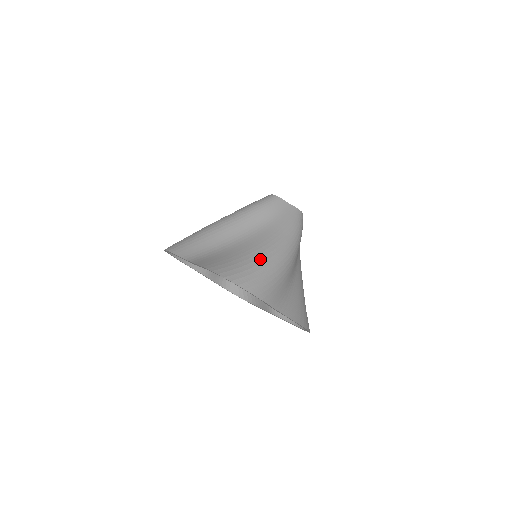
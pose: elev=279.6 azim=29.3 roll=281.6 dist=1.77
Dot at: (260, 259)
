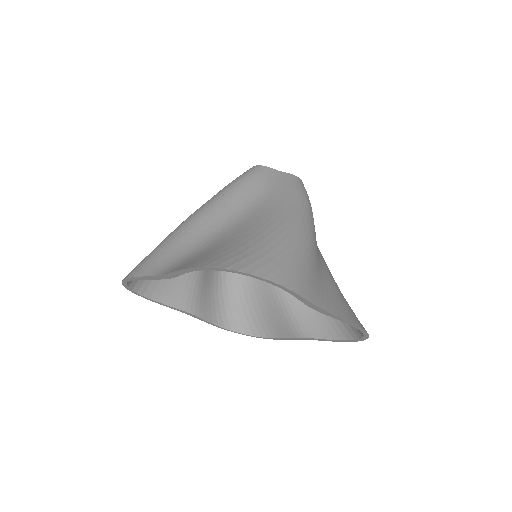
Dot at: (269, 236)
